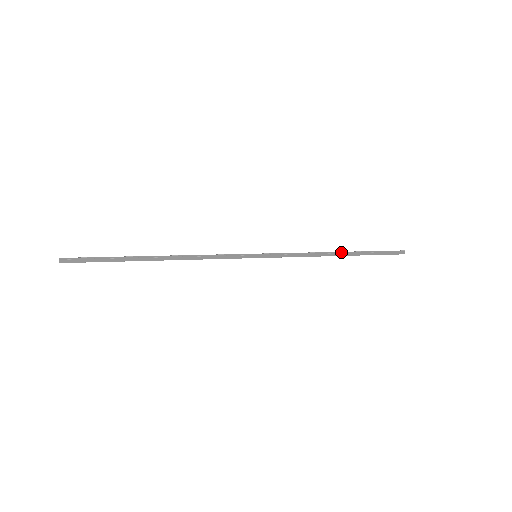
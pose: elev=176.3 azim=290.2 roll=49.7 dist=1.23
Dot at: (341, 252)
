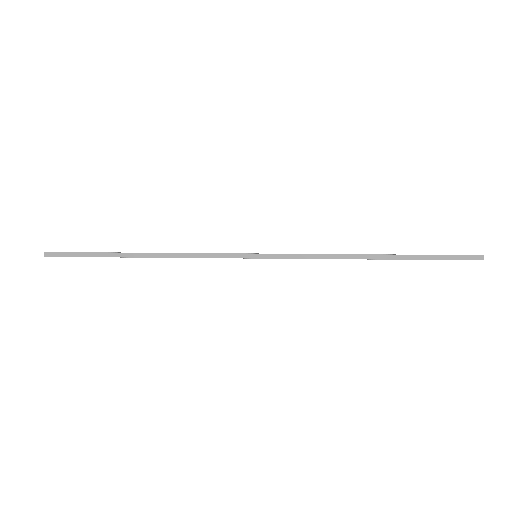
Dot at: (376, 254)
